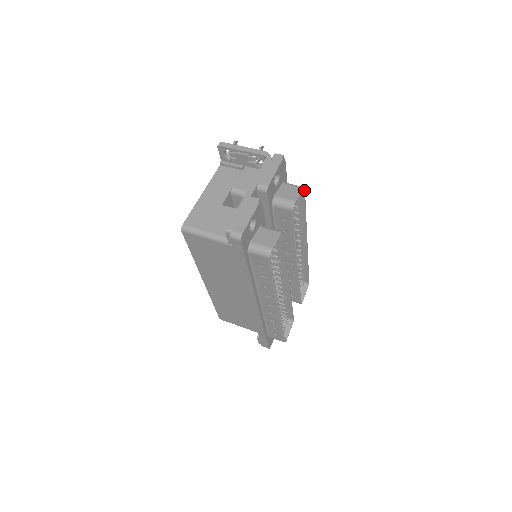
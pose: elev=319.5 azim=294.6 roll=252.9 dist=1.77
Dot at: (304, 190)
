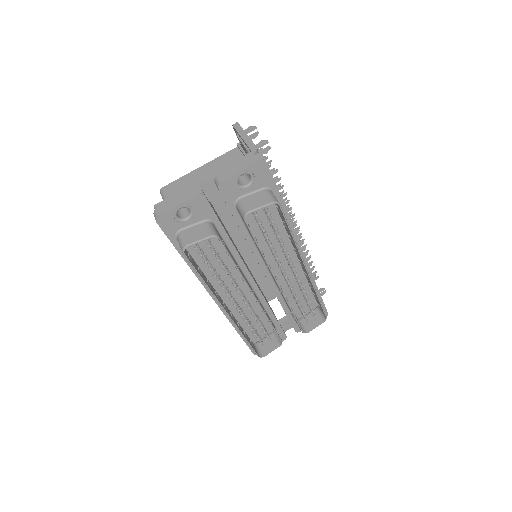
Dot at: (279, 206)
